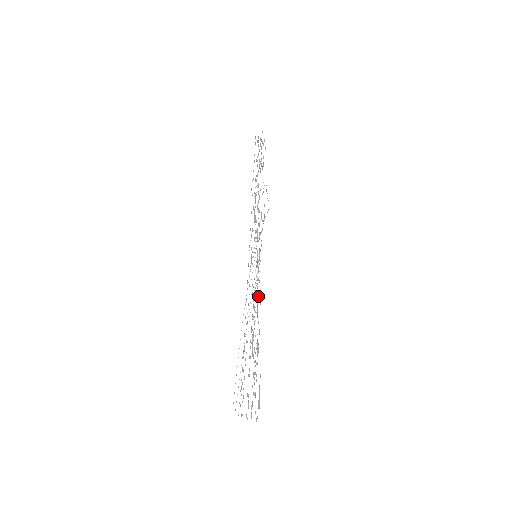
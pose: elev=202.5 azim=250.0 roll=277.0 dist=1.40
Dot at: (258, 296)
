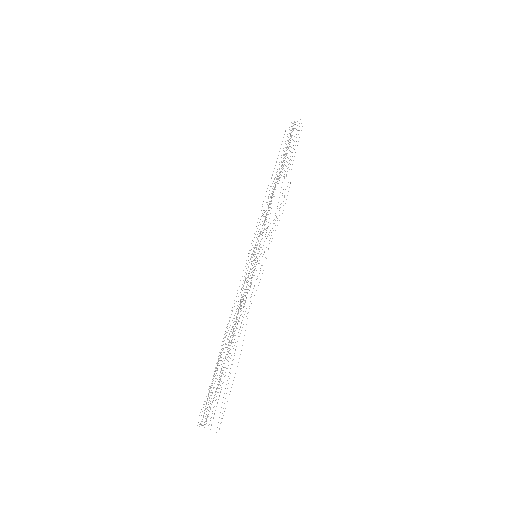
Dot at: occluded
